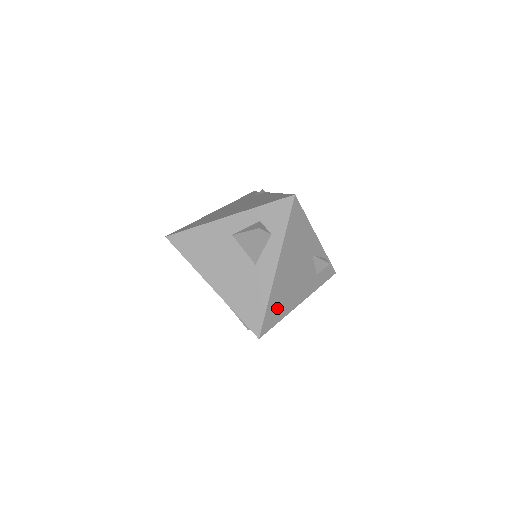
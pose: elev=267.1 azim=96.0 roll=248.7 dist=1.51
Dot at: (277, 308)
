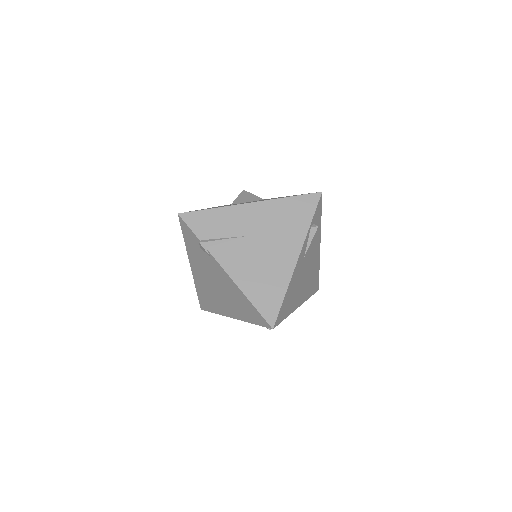
Dot at: (314, 282)
